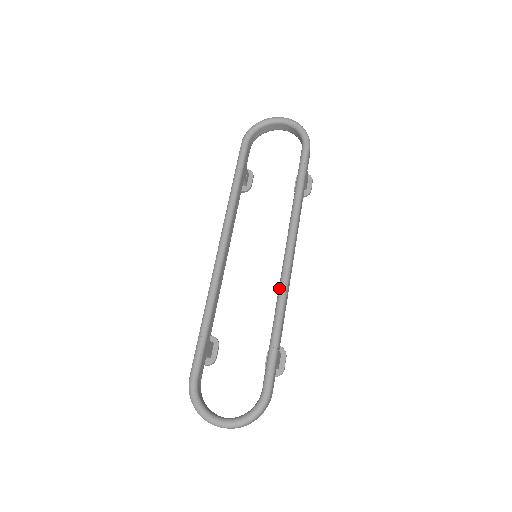
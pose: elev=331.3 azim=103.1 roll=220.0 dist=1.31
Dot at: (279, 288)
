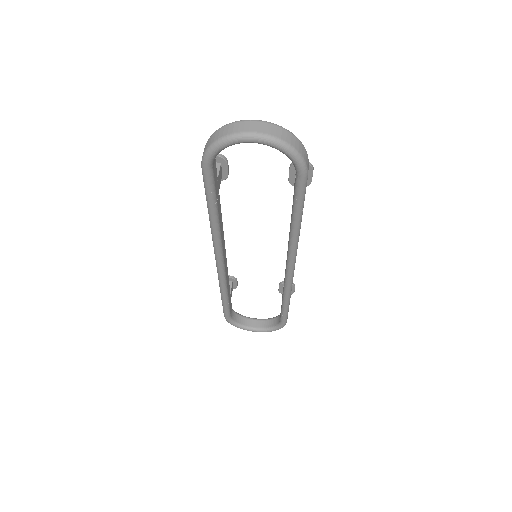
Dot at: (284, 286)
